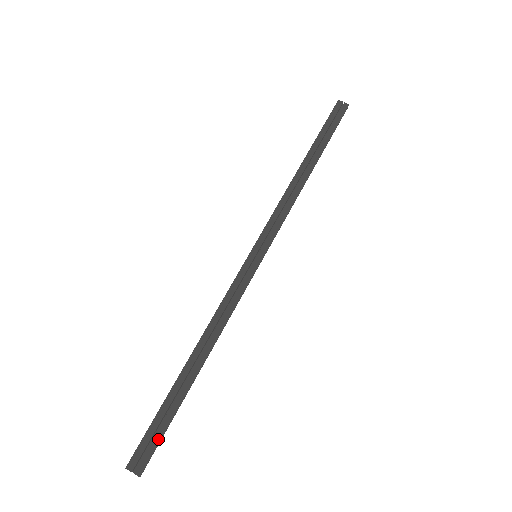
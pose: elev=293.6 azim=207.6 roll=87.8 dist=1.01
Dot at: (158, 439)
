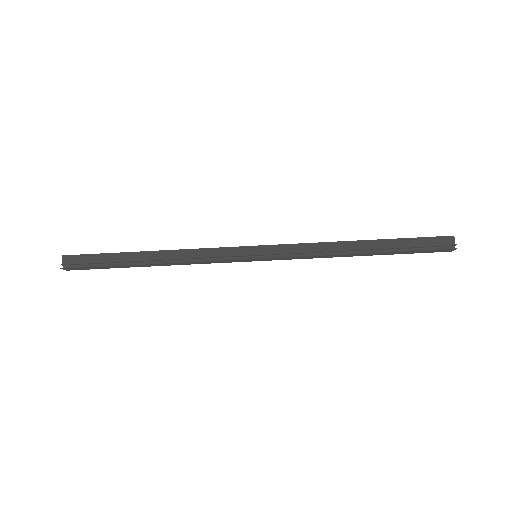
Dot at: occluded
